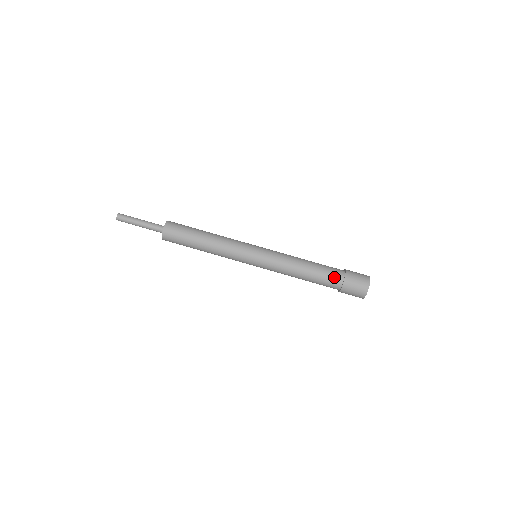
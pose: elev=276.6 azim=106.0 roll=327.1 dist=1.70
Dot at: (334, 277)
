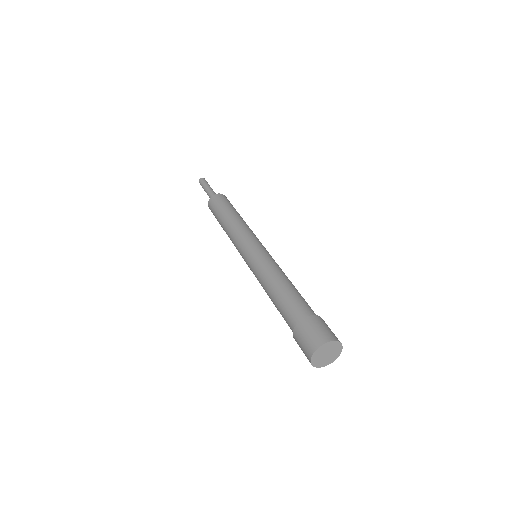
Dot at: (305, 307)
